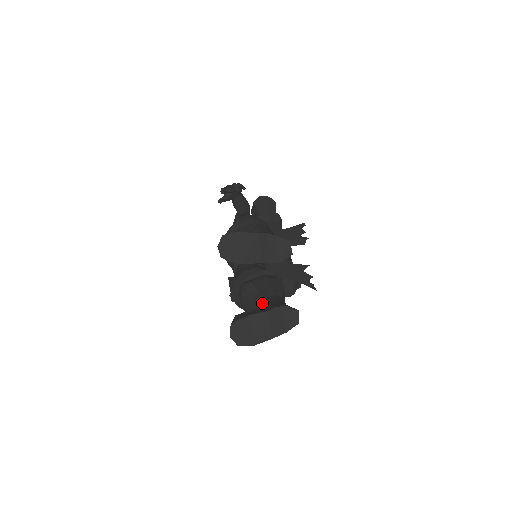
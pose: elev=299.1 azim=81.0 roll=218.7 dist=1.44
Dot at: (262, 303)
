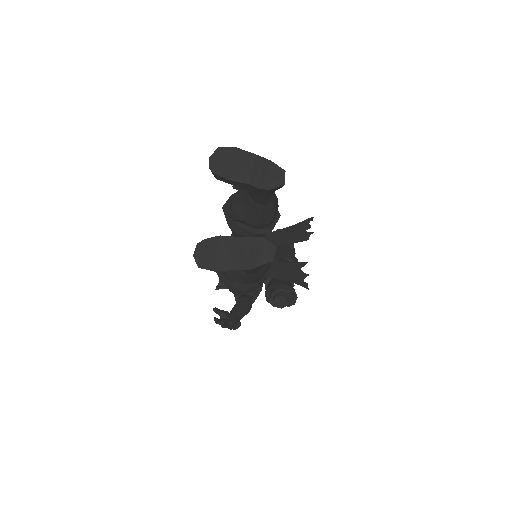
Dot at: occluded
